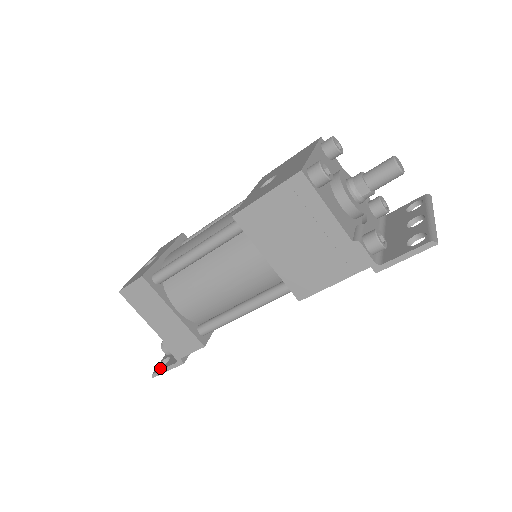
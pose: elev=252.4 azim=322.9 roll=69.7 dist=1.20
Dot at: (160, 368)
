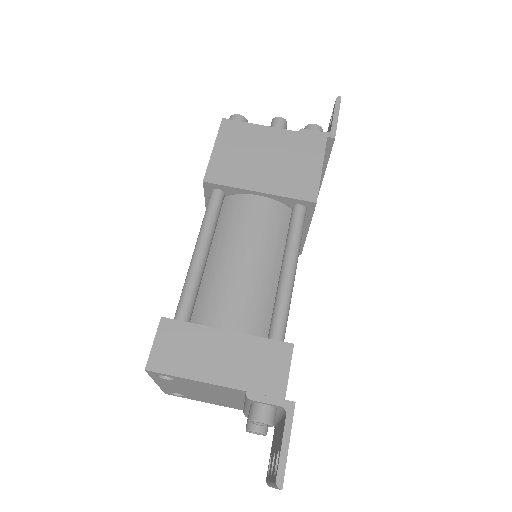
Dot at: occluded
